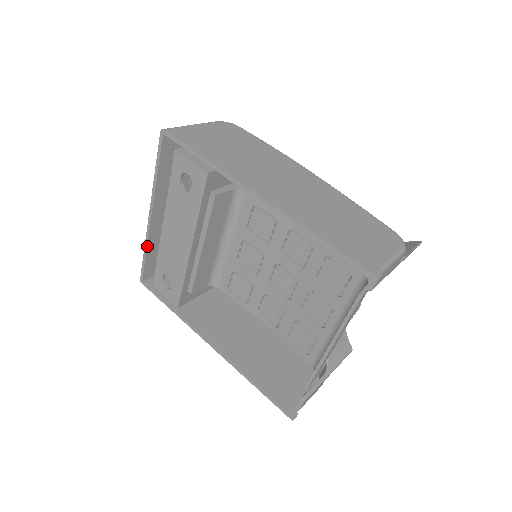
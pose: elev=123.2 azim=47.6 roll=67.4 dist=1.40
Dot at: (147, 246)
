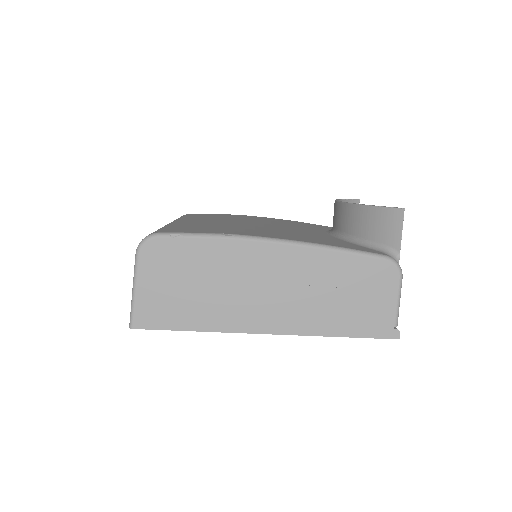
Dot at: occluded
